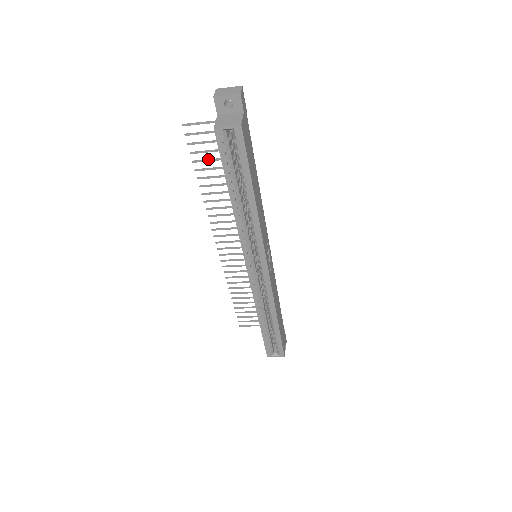
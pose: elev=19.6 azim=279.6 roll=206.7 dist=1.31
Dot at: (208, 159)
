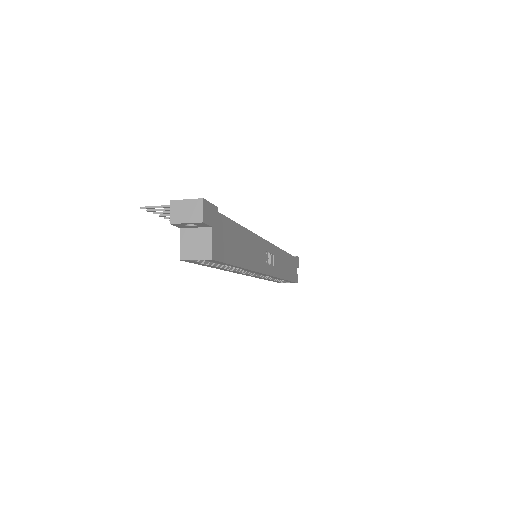
Dot at: occluded
